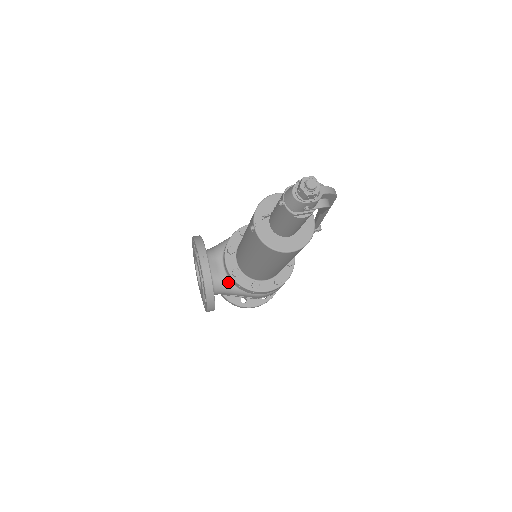
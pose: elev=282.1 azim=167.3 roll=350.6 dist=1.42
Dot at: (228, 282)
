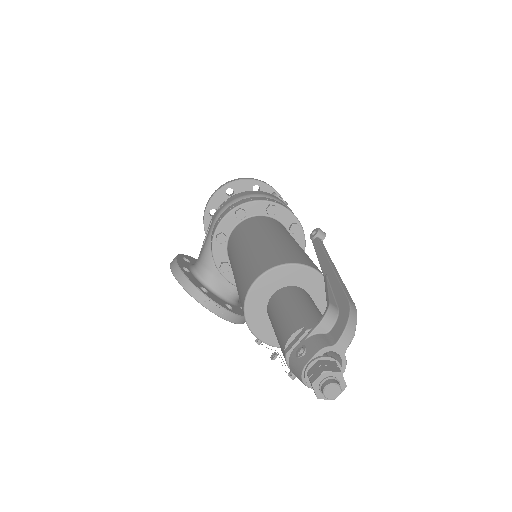
Dot at: occluded
